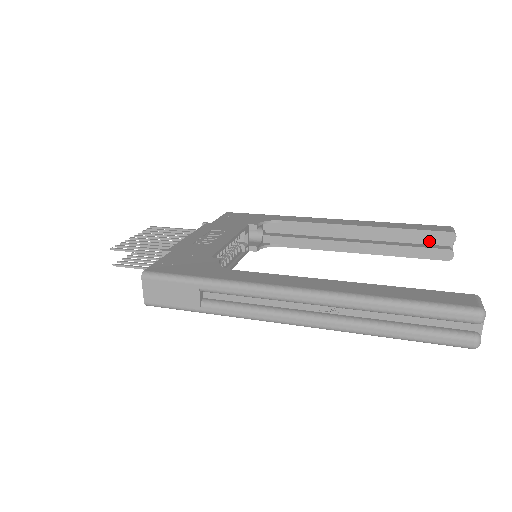
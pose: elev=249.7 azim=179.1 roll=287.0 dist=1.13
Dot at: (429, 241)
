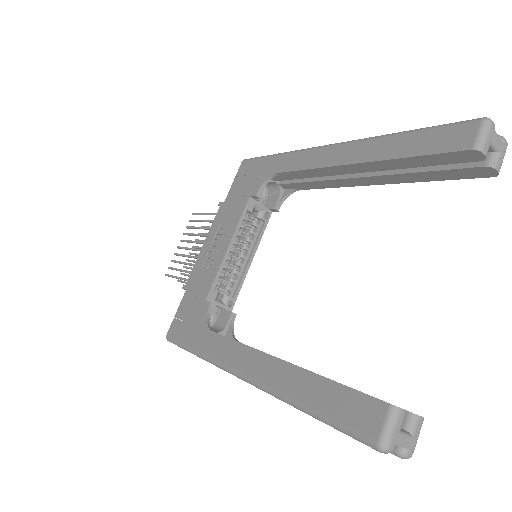
Dot at: (448, 163)
